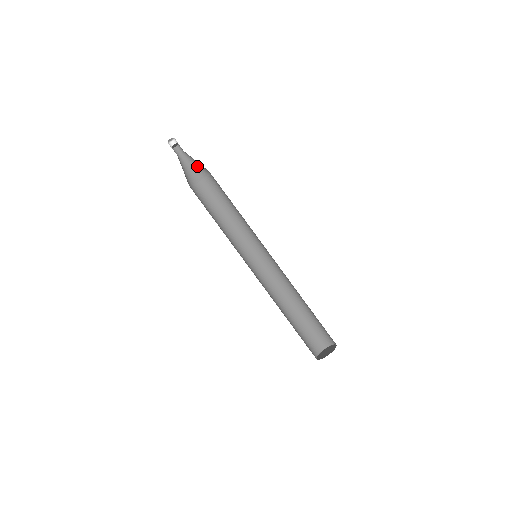
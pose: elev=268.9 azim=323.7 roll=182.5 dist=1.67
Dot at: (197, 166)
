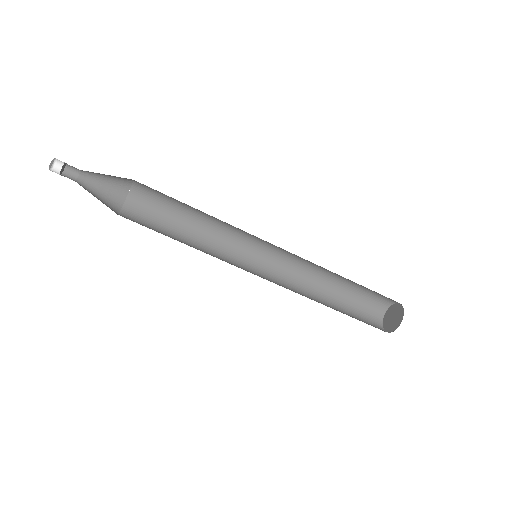
Dot at: (112, 176)
